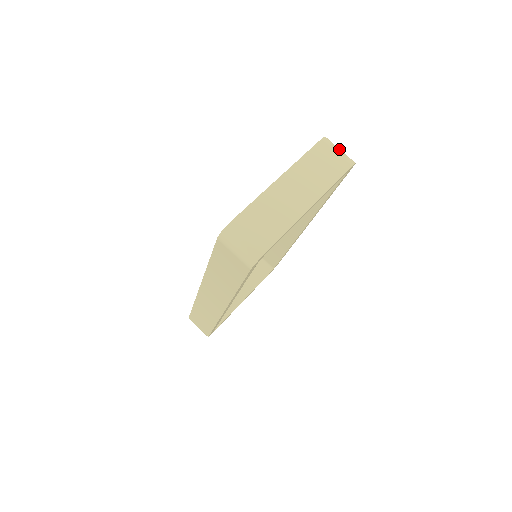
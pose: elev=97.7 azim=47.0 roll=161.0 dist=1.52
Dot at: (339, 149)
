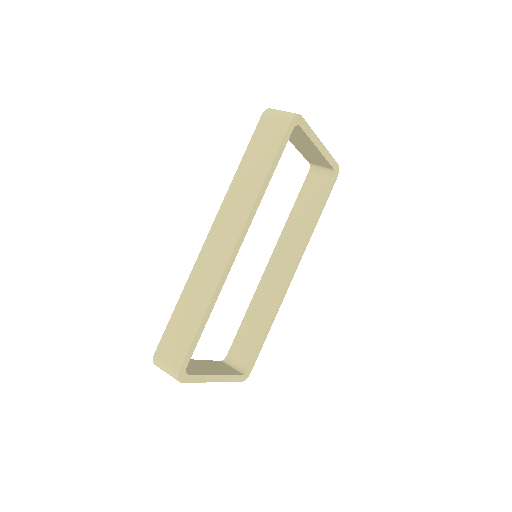
Dot at: occluded
